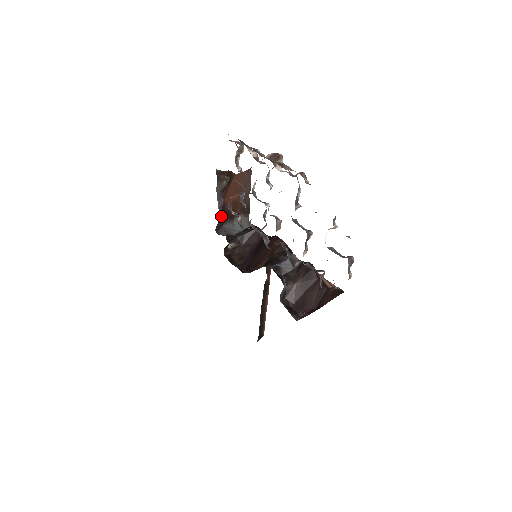
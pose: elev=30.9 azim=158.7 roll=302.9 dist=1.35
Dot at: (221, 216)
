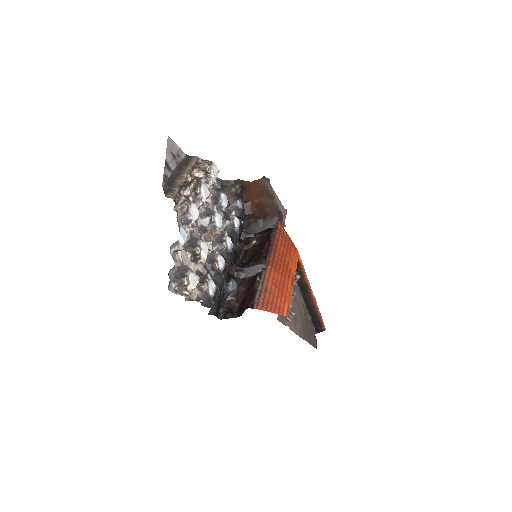
Dot at: (246, 216)
